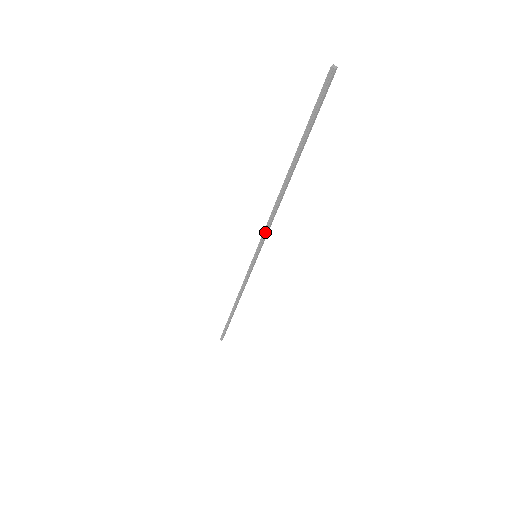
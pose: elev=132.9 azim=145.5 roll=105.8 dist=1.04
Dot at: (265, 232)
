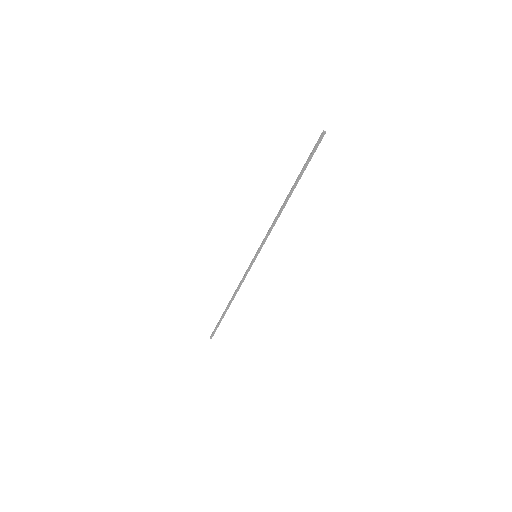
Dot at: (267, 236)
